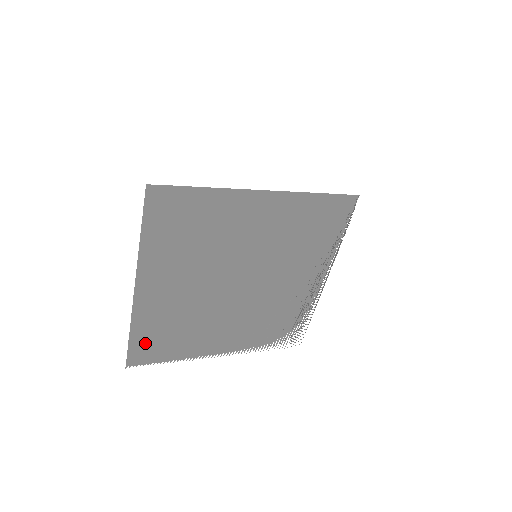
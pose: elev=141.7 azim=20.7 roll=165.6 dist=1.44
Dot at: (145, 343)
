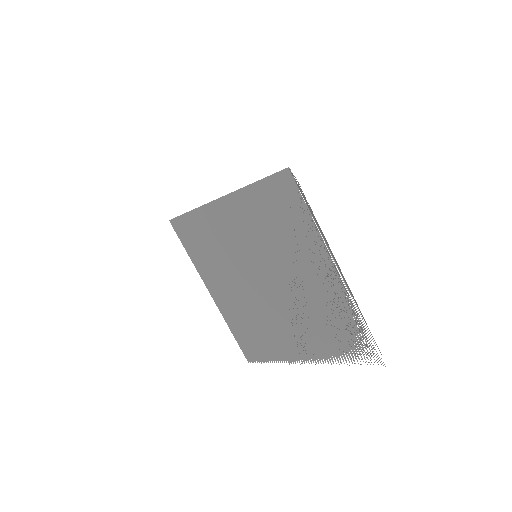
Dot at: (244, 341)
